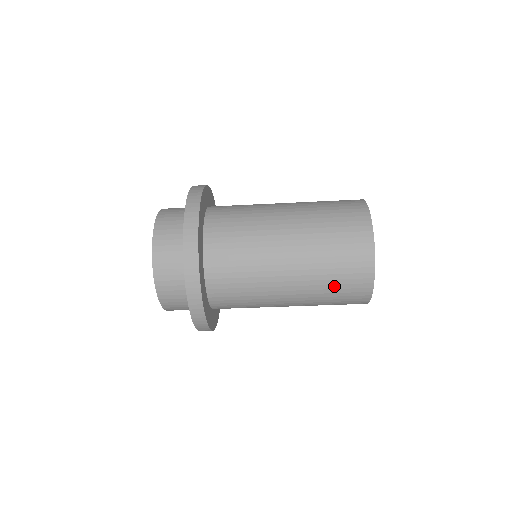
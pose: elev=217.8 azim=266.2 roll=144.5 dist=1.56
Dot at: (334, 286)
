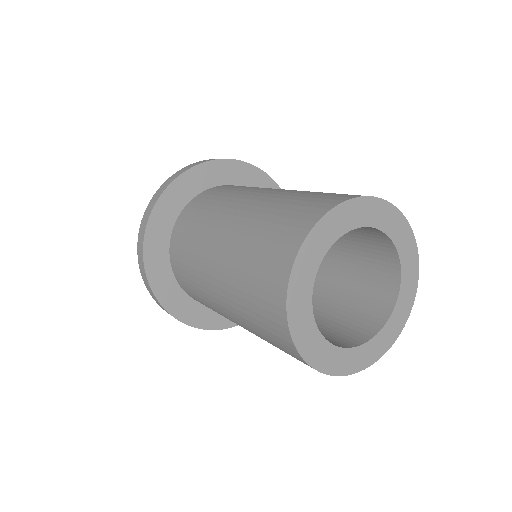
Dot at: occluded
